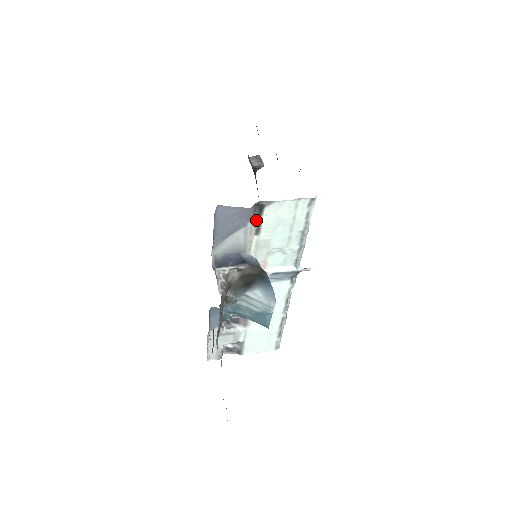
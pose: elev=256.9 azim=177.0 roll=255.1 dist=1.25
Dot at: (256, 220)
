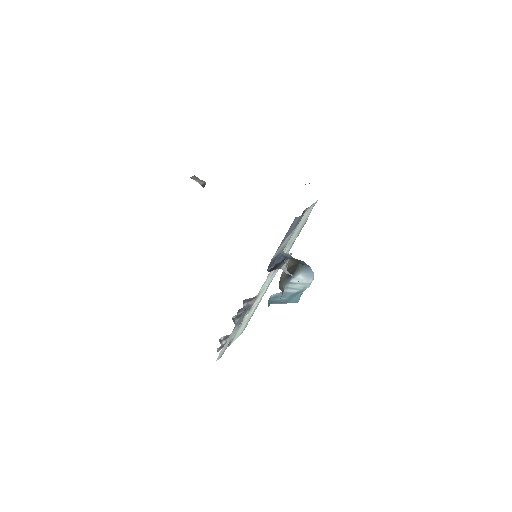
Dot at: occluded
